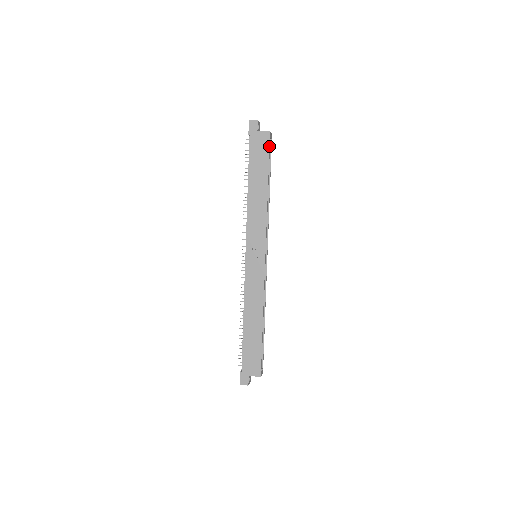
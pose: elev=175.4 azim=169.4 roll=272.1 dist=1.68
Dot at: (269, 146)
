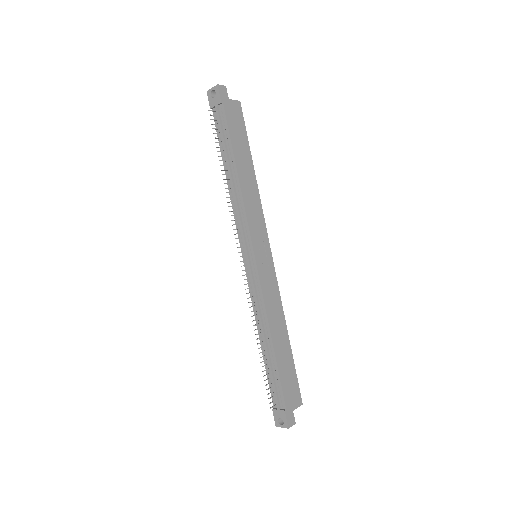
Dot at: (243, 118)
